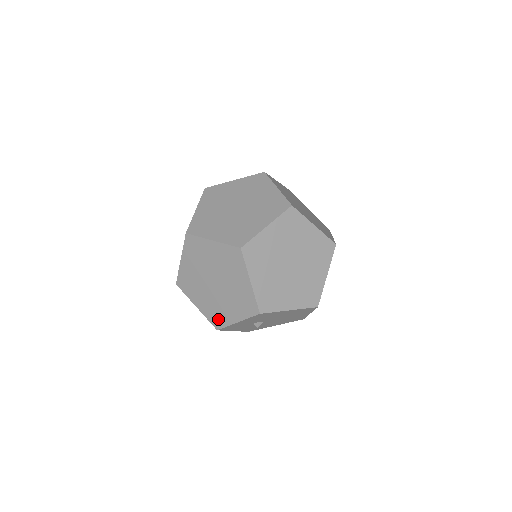
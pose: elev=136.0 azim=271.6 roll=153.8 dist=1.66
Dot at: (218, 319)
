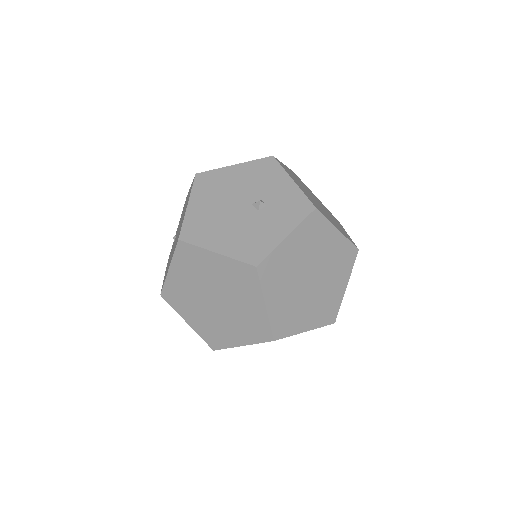
Dot at: occluded
